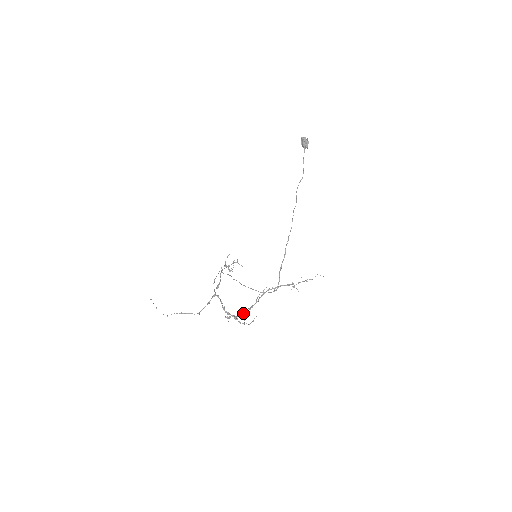
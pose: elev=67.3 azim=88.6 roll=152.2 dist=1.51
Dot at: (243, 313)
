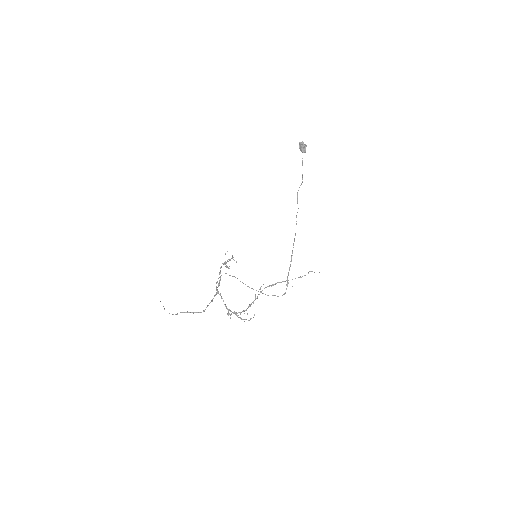
Dot at: (244, 310)
